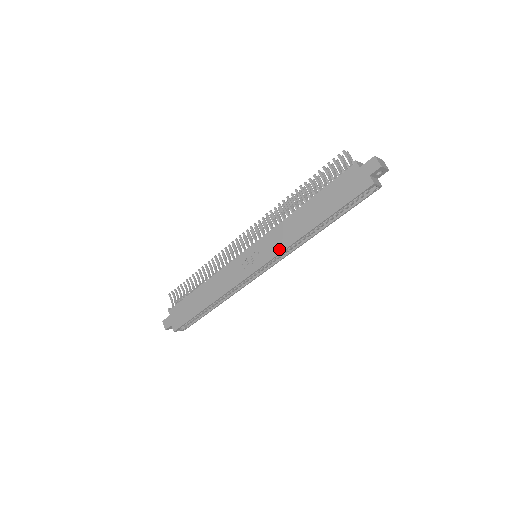
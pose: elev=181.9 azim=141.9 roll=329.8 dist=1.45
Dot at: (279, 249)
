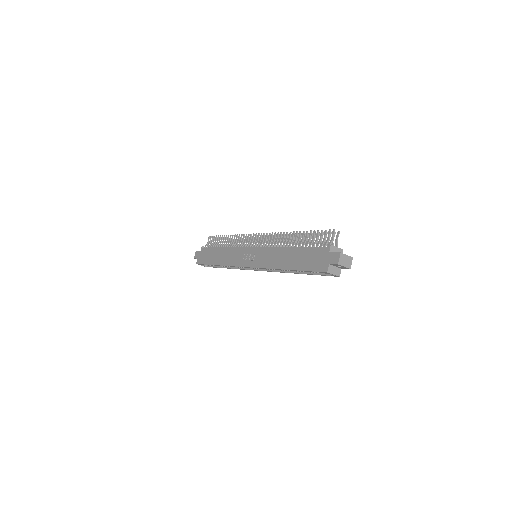
Dot at: (263, 265)
